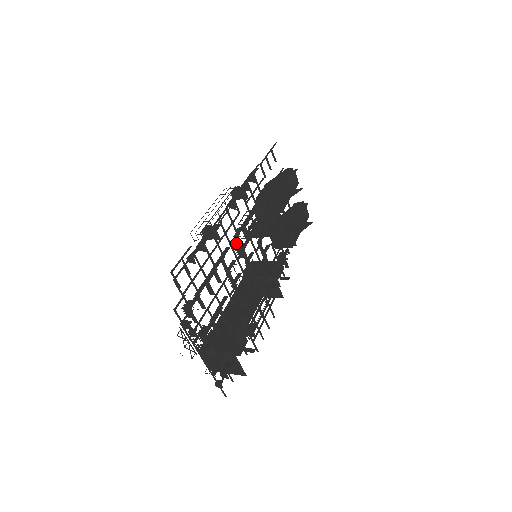
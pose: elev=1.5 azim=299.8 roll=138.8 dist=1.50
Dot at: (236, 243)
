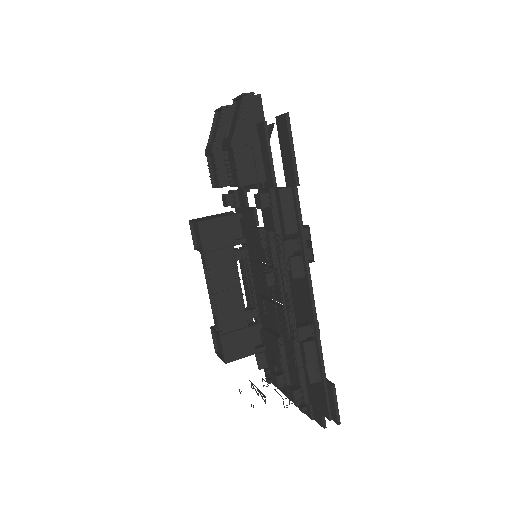
Dot at: occluded
